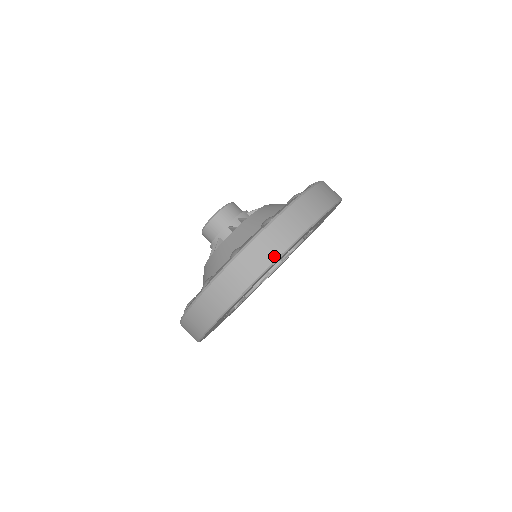
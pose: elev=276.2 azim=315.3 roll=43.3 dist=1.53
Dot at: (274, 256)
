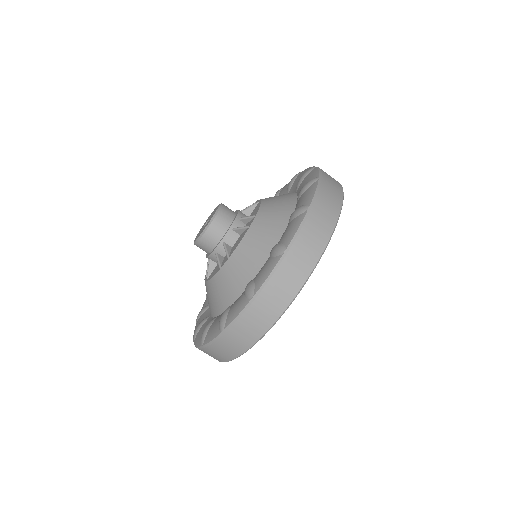
Dot at: (323, 244)
